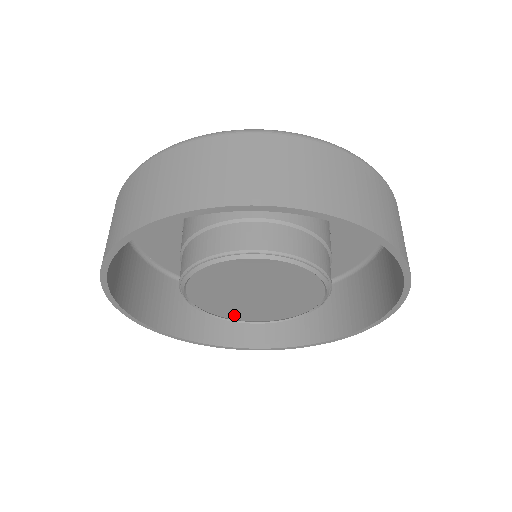
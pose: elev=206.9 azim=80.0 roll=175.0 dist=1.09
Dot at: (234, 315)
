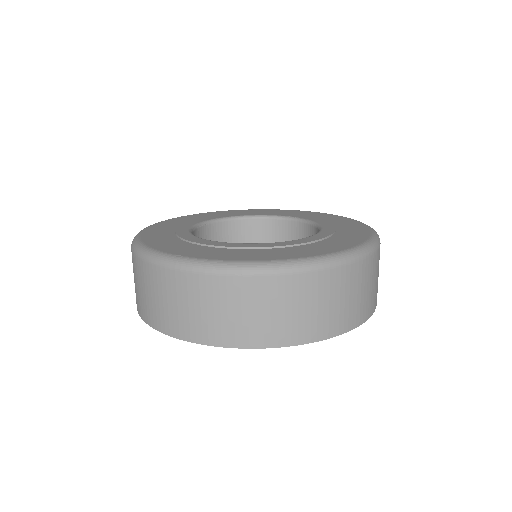
Dot at: occluded
